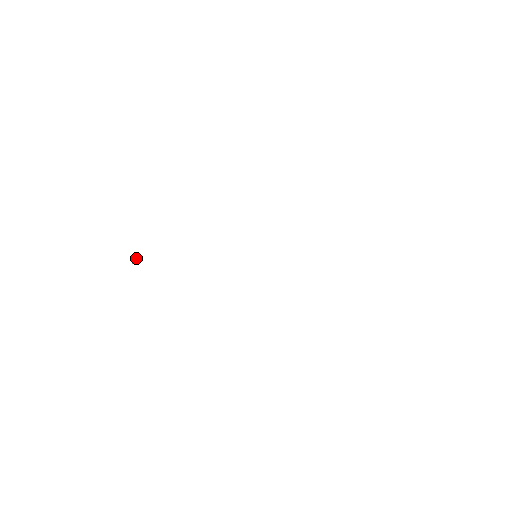
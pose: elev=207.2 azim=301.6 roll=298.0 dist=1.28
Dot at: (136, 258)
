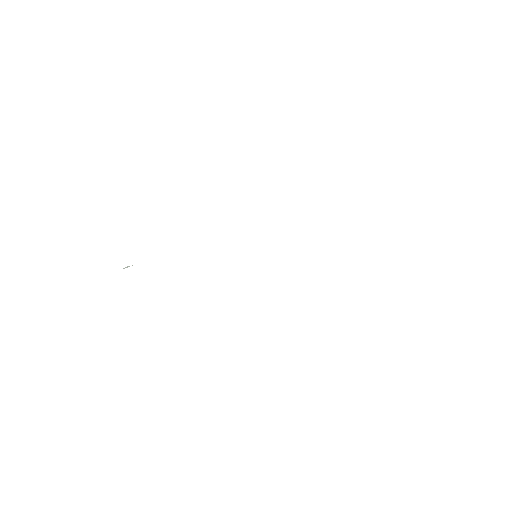
Dot at: occluded
